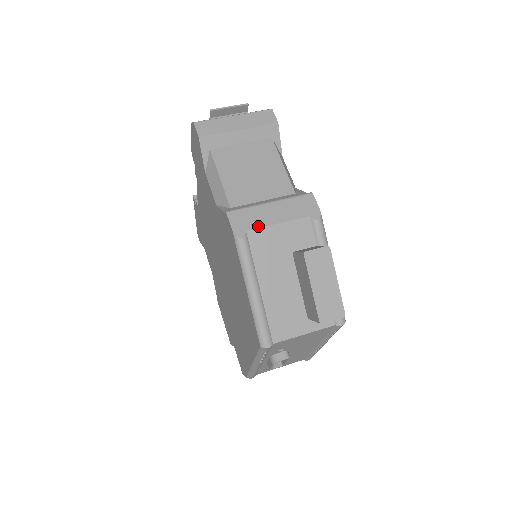
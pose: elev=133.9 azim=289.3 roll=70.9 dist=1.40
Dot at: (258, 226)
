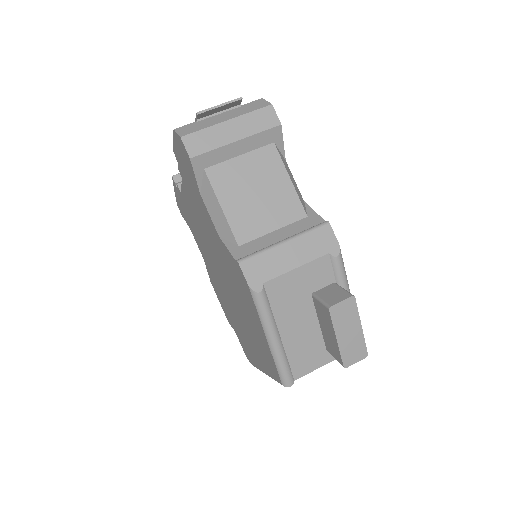
Dot at: (275, 275)
